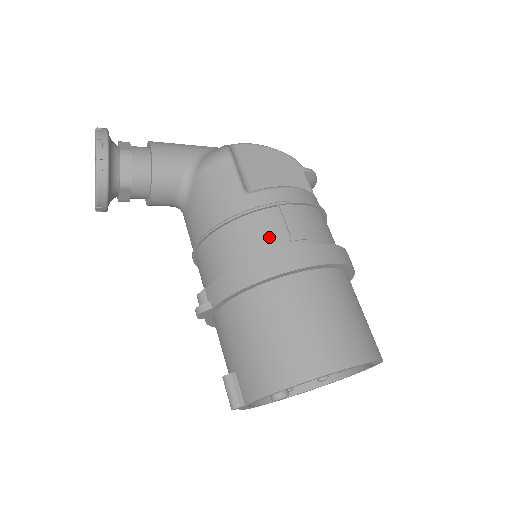
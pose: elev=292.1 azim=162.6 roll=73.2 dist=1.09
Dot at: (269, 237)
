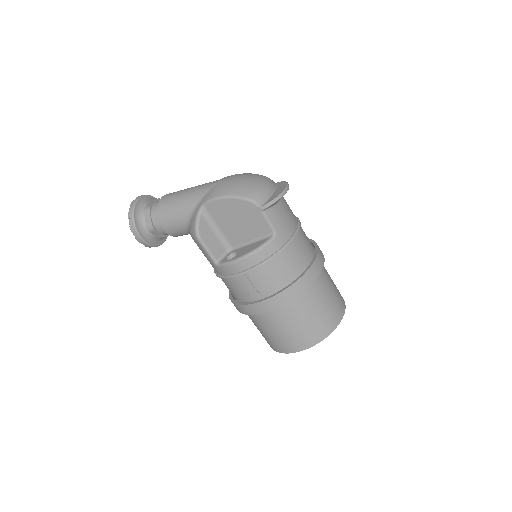
Dot at: (238, 292)
